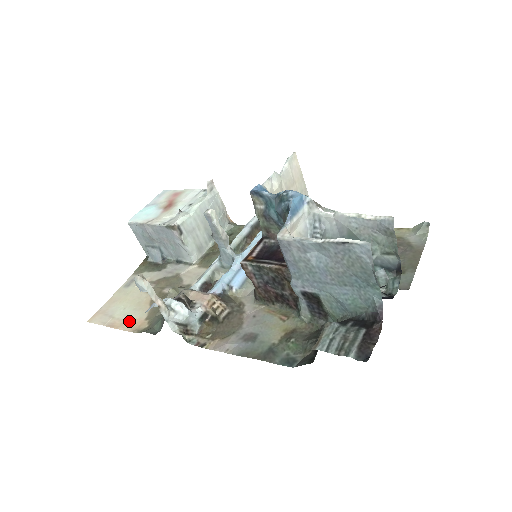
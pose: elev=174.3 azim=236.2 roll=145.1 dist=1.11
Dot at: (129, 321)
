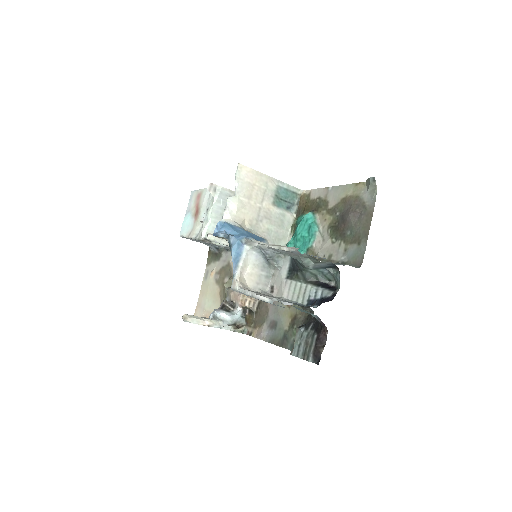
Dot at: occluded
